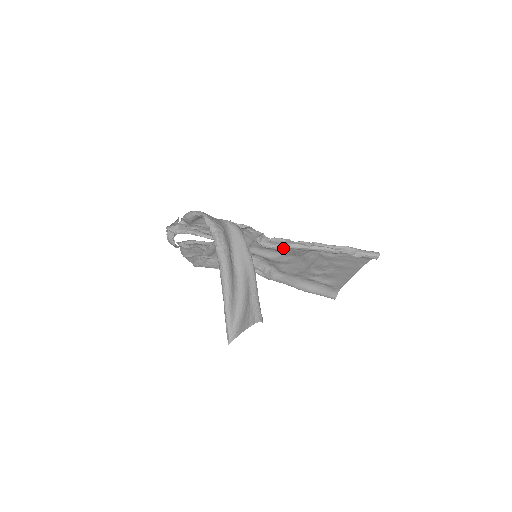
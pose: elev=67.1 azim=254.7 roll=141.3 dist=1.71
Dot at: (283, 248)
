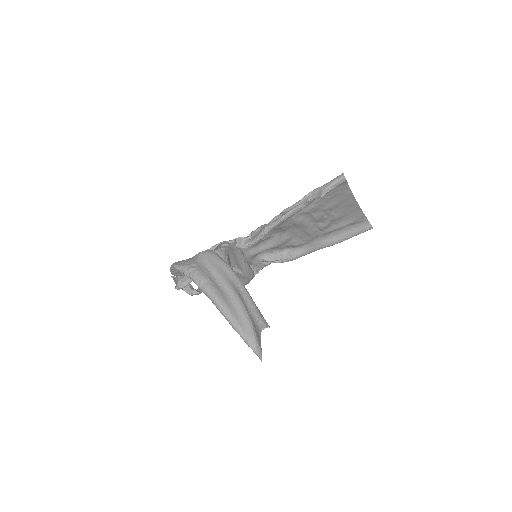
Dot at: (262, 237)
